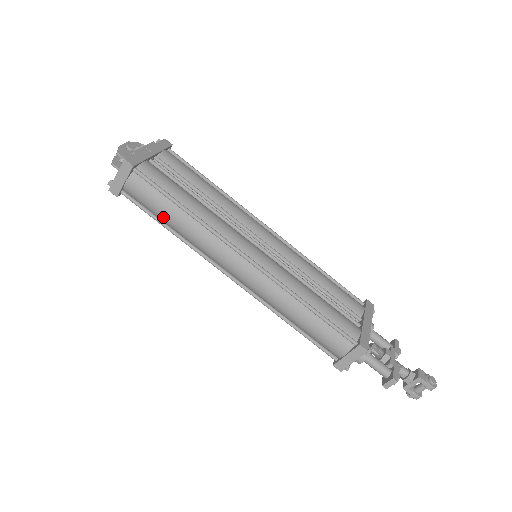
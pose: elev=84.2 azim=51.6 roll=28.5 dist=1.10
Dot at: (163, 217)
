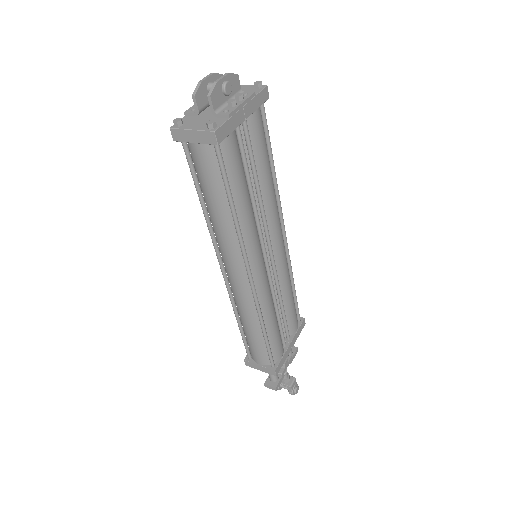
Dot at: (206, 195)
